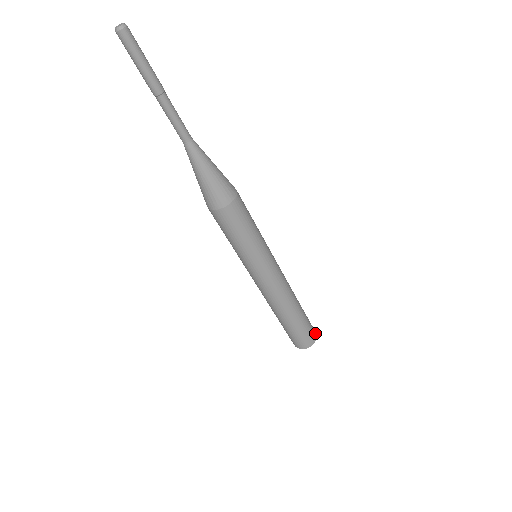
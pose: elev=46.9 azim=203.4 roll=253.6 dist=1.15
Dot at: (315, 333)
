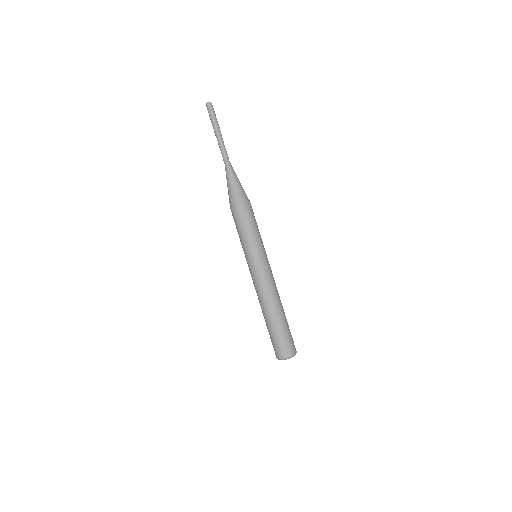
Dot at: (295, 348)
